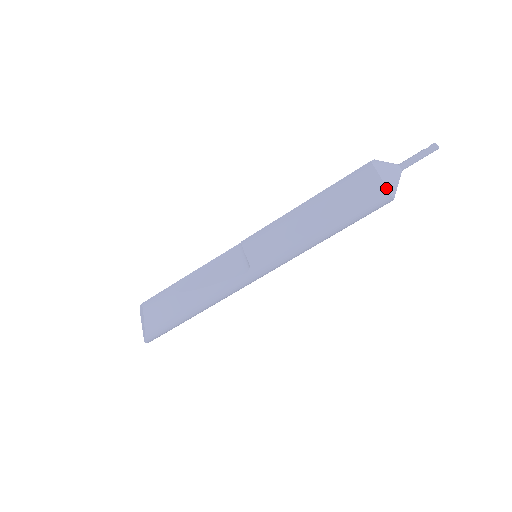
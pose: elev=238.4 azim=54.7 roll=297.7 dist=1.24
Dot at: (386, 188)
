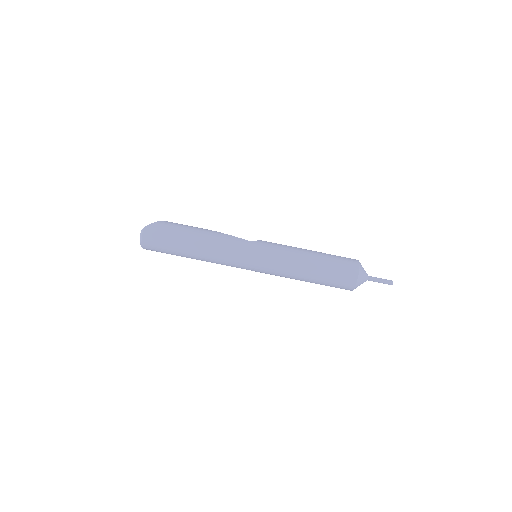
Dot at: (359, 263)
